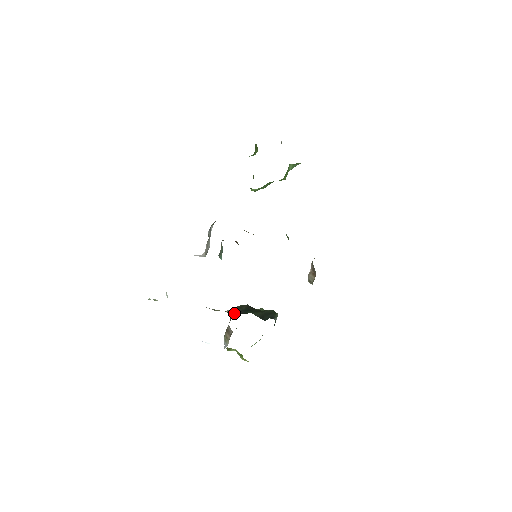
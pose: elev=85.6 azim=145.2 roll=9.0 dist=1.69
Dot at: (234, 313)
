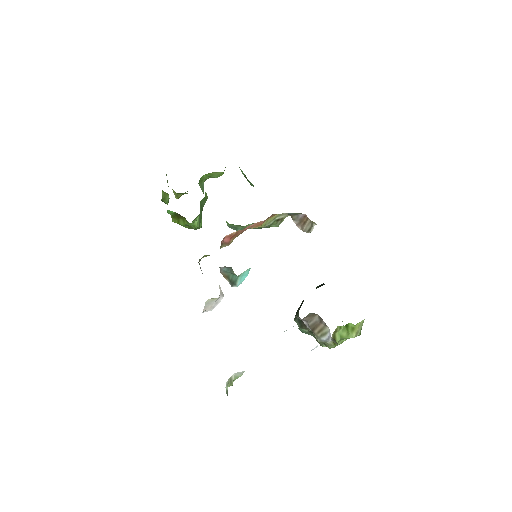
Dot at: occluded
